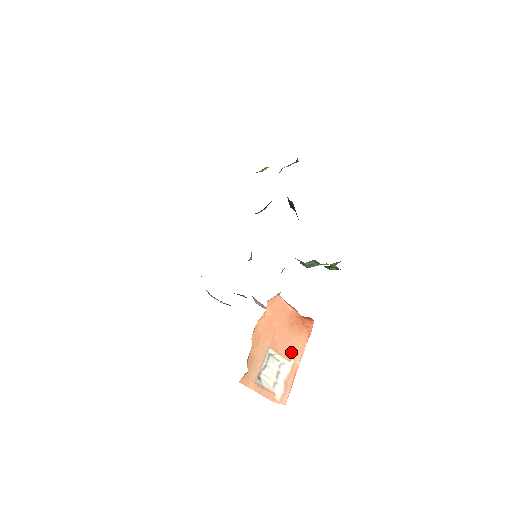
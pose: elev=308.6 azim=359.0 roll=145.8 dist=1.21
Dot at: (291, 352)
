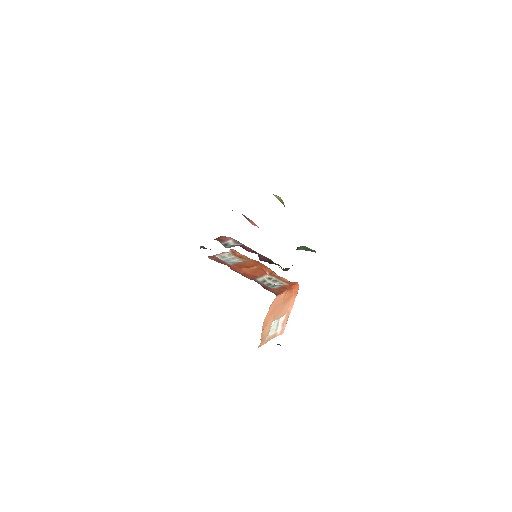
Dot at: (285, 311)
